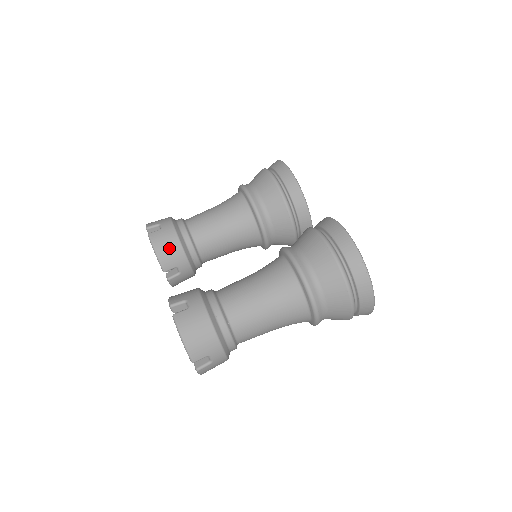
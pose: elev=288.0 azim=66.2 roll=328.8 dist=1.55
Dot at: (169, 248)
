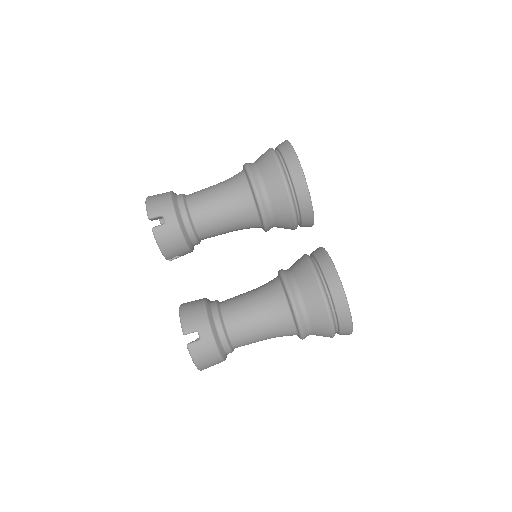
Dot at: (173, 245)
